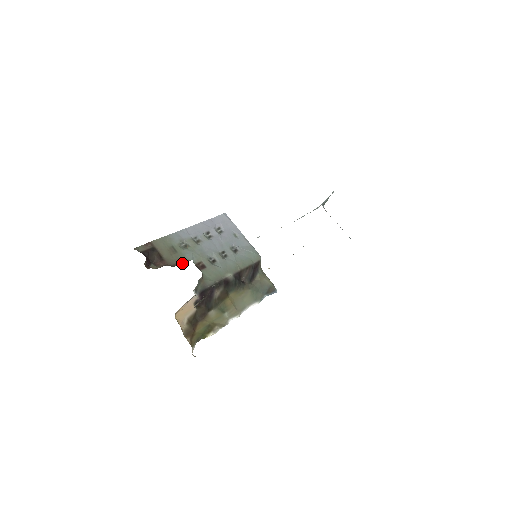
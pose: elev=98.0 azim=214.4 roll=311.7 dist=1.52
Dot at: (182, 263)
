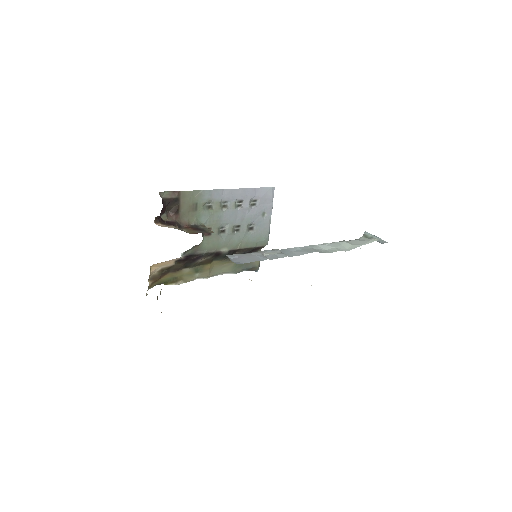
Dot at: (192, 225)
